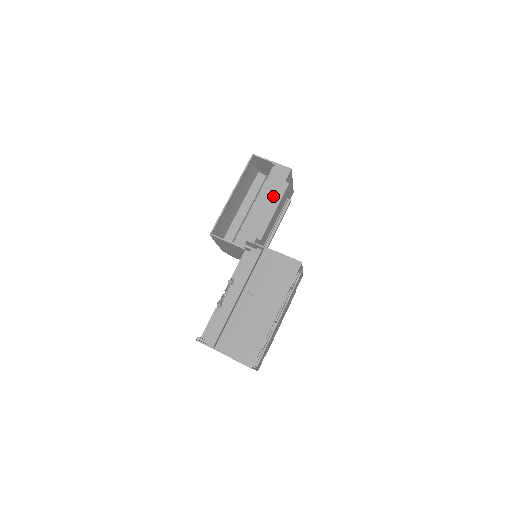
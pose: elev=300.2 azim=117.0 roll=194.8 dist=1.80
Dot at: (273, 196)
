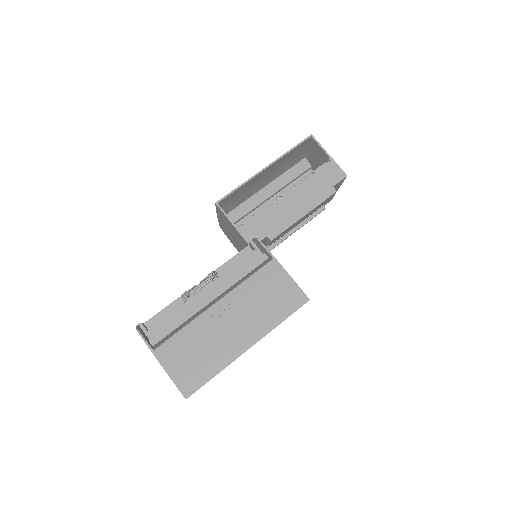
Dot at: (311, 196)
